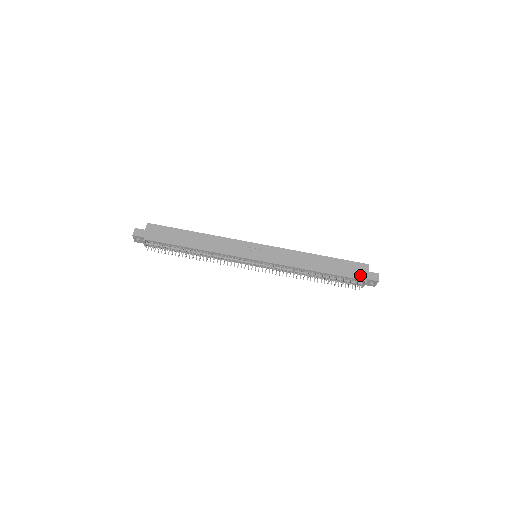
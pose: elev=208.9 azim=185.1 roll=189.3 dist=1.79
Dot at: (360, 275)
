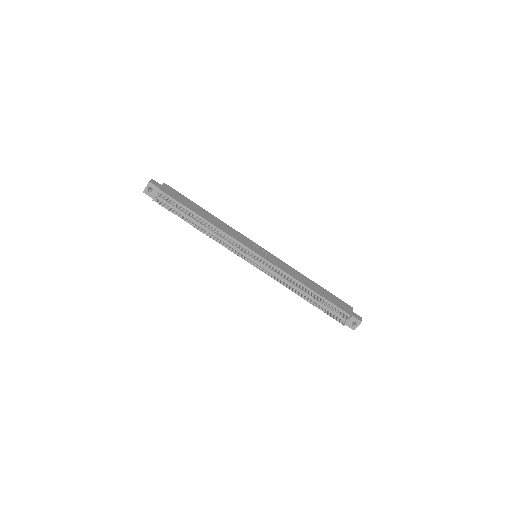
Dot at: (346, 310)
